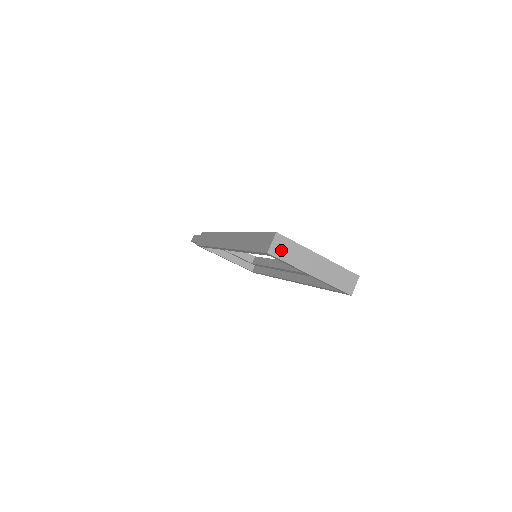
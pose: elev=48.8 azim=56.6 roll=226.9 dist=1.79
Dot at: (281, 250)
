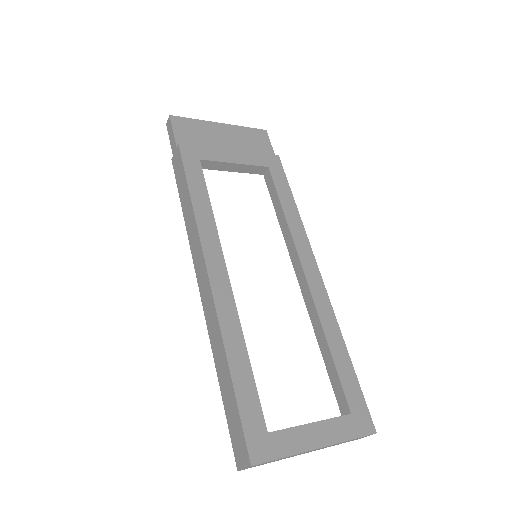
Dot at: occluded
